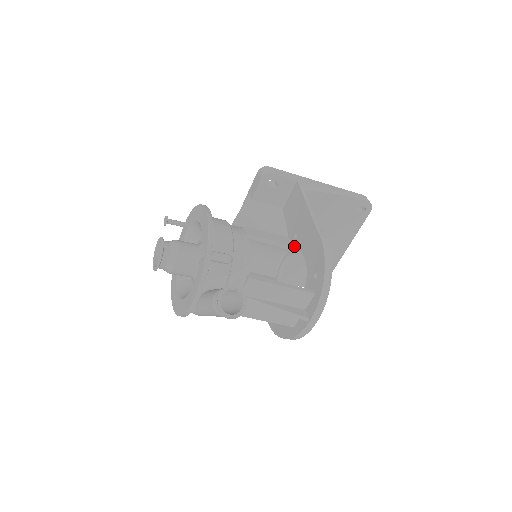
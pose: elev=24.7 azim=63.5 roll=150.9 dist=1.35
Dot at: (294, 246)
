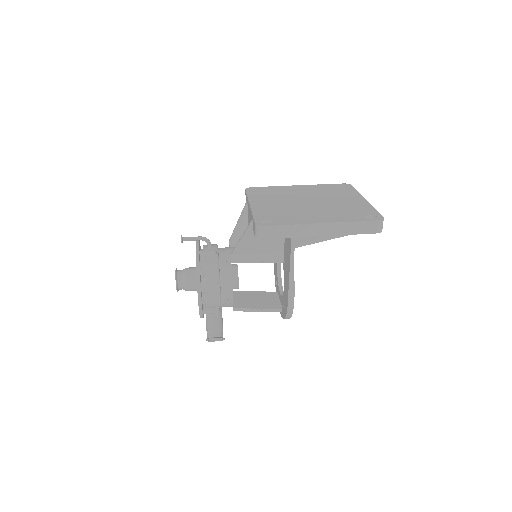
Dot at: (283, 266)
